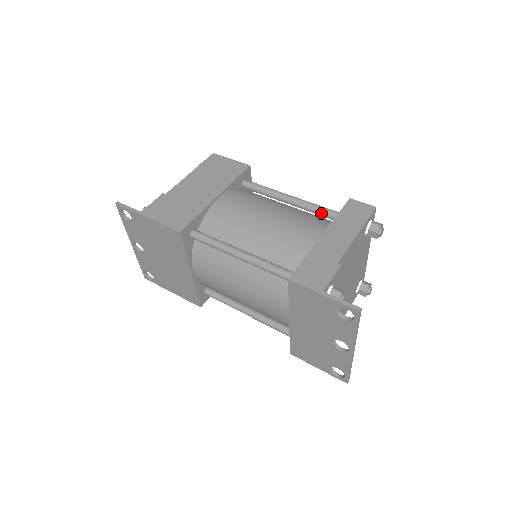
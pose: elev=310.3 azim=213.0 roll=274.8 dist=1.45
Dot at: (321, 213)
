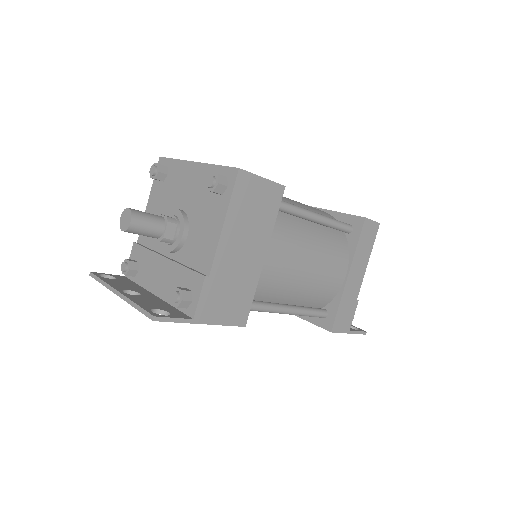
Dot at: occluded
